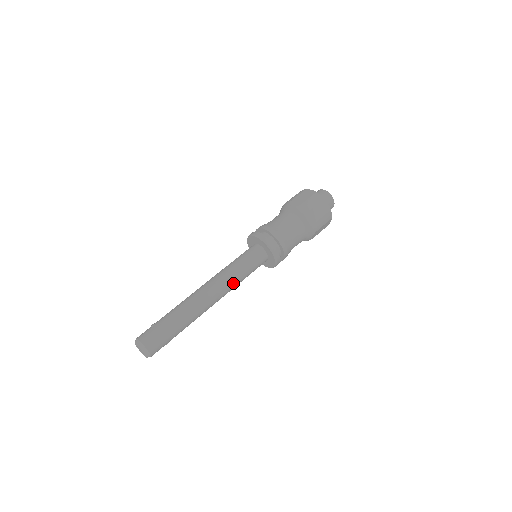
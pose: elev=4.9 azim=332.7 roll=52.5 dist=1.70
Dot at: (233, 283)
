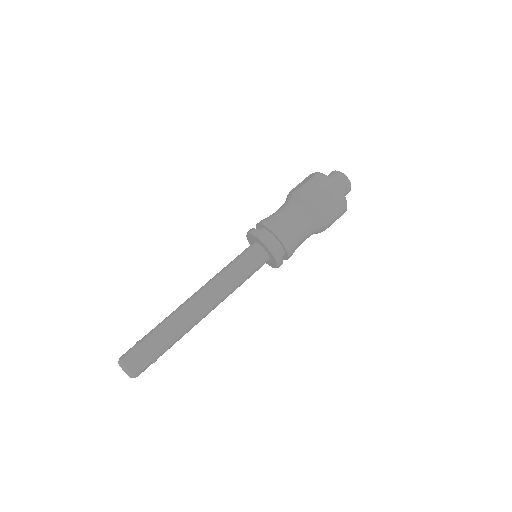
Dot at: (224, 286)
